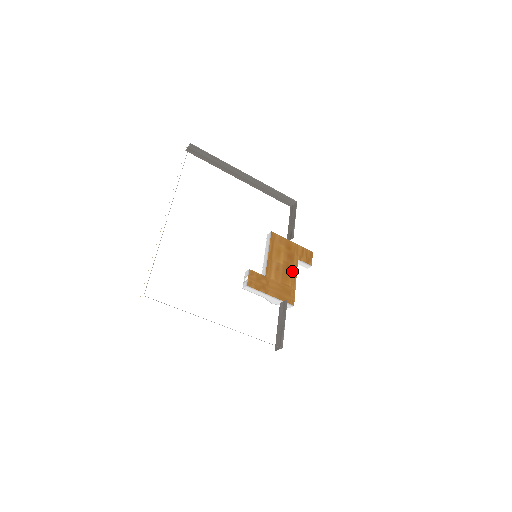
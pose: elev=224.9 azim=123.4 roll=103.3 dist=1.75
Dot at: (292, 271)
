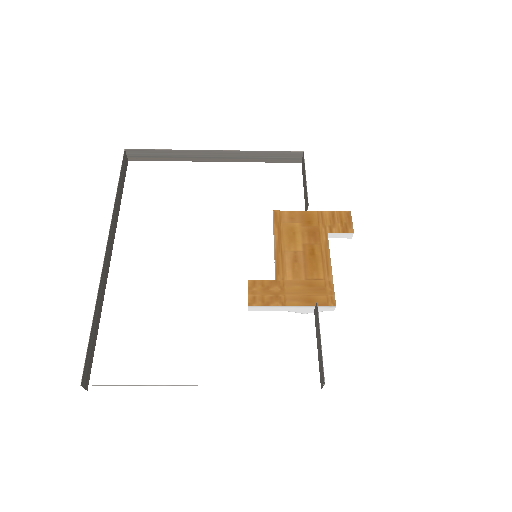
Dot at: (321, 254)
